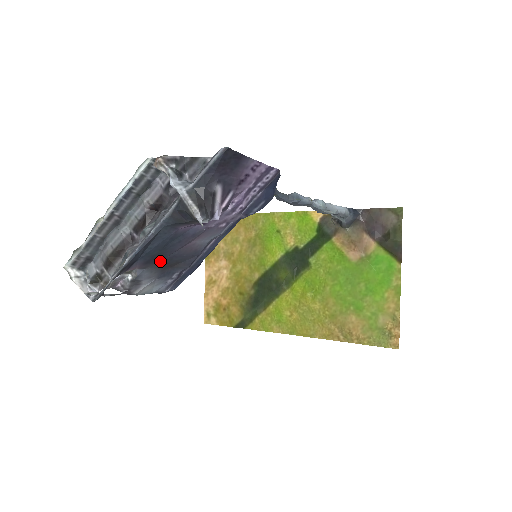
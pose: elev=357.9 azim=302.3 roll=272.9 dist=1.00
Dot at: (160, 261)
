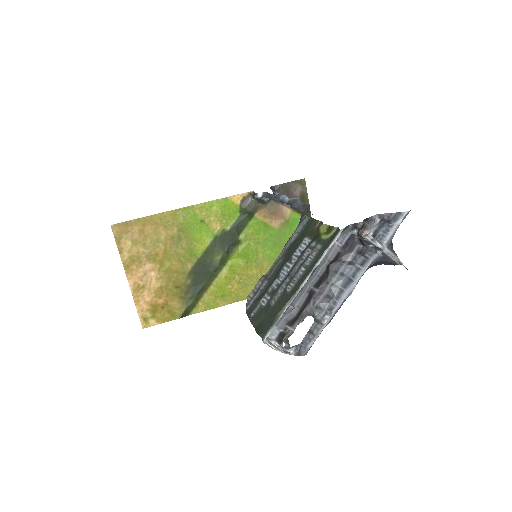
Dot at: occluded
